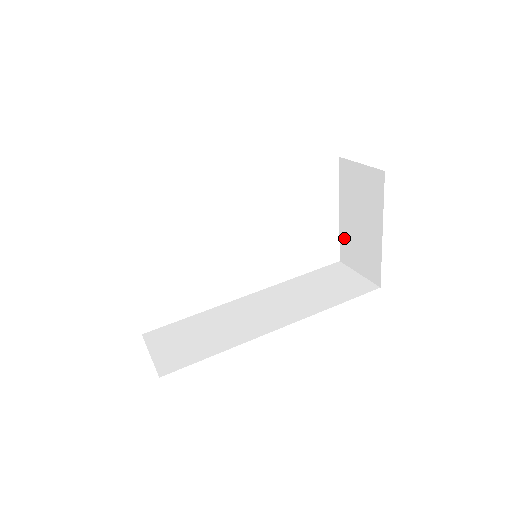
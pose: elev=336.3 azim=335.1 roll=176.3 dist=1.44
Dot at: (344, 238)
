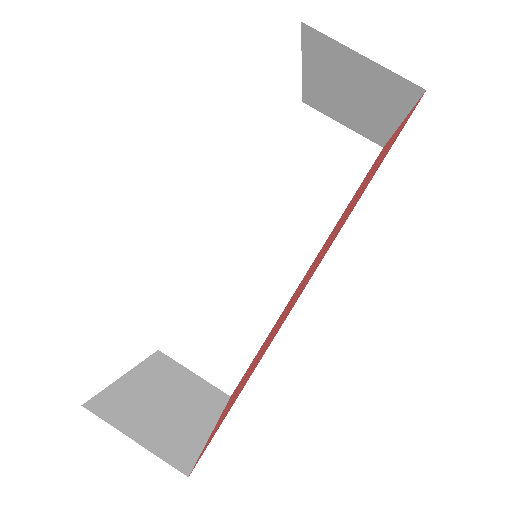
Dot at: (313, 93)
